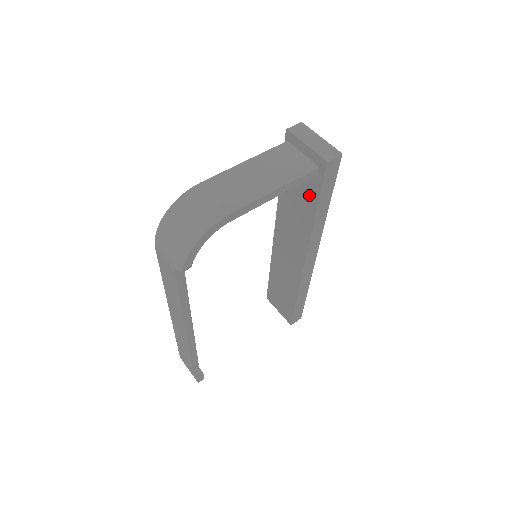
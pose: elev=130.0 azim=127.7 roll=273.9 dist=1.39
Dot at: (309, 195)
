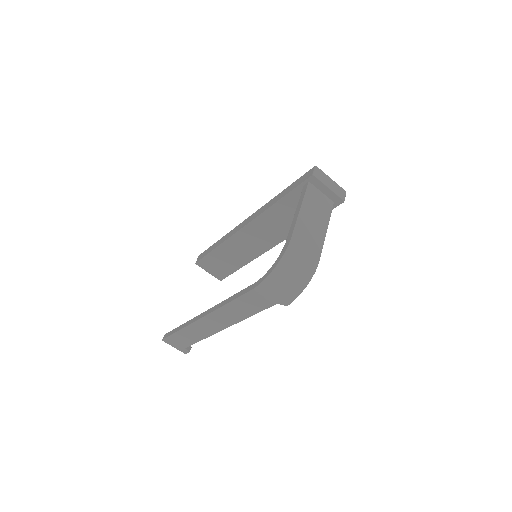
Dot at: occluded
